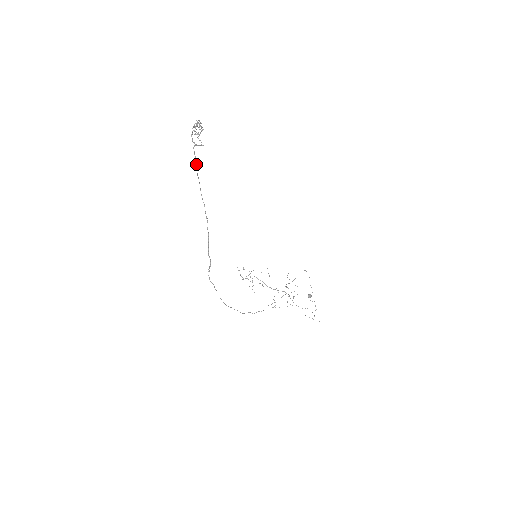
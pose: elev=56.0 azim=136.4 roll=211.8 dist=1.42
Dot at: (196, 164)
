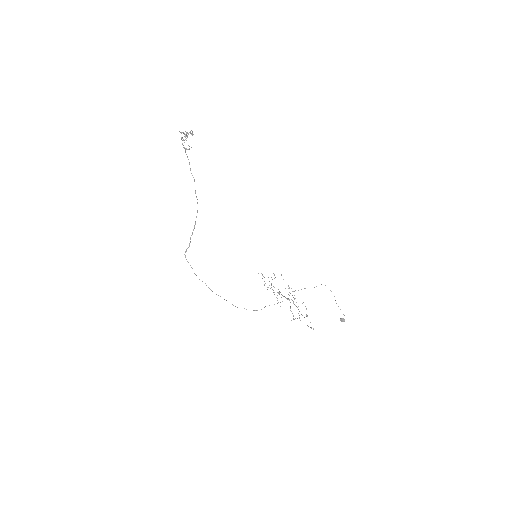
Dot at: occluded
